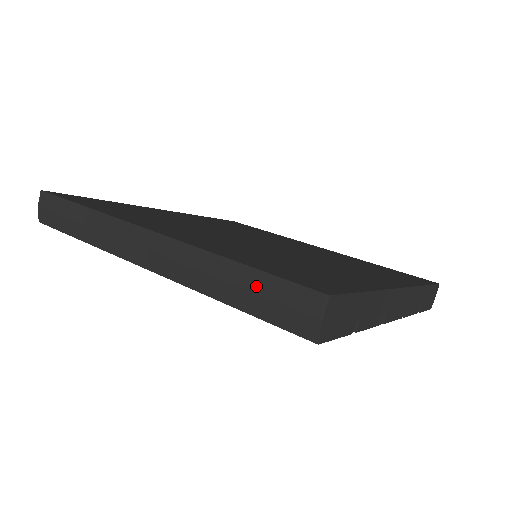
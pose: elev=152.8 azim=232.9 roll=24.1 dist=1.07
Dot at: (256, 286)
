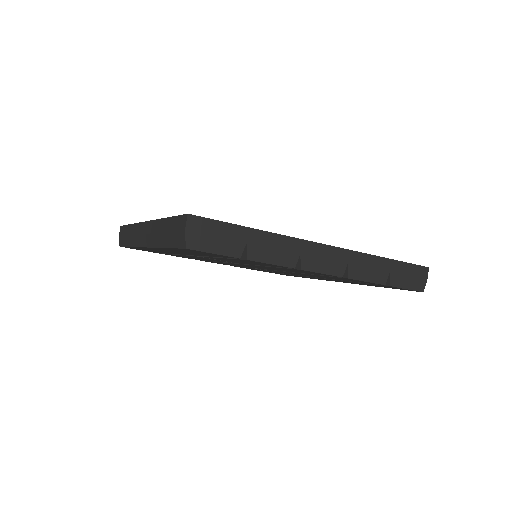
Dot at: (169, 227)
